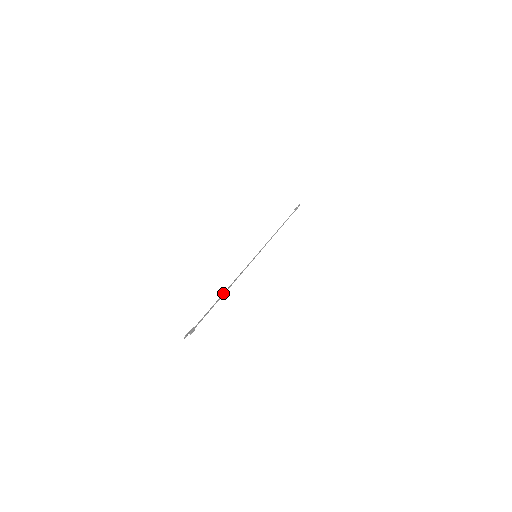
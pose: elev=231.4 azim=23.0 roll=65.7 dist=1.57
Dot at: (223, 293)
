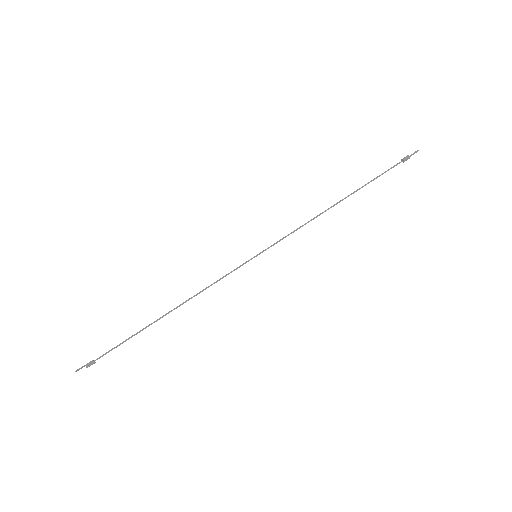
Dot at: (163, 315)
